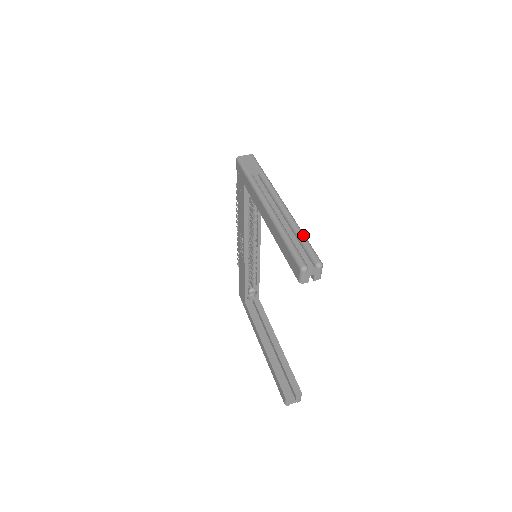
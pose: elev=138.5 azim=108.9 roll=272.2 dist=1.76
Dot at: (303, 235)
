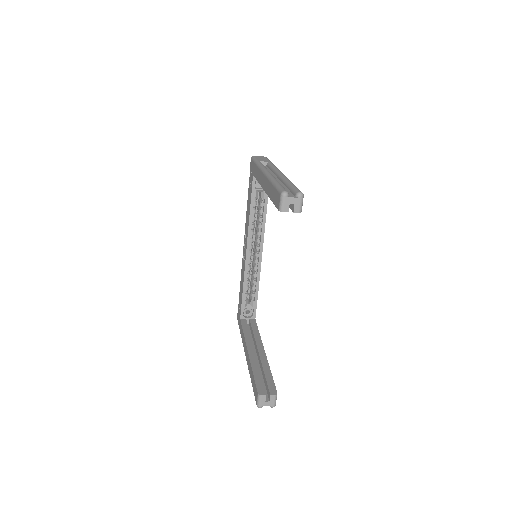
Dot at: occluded
